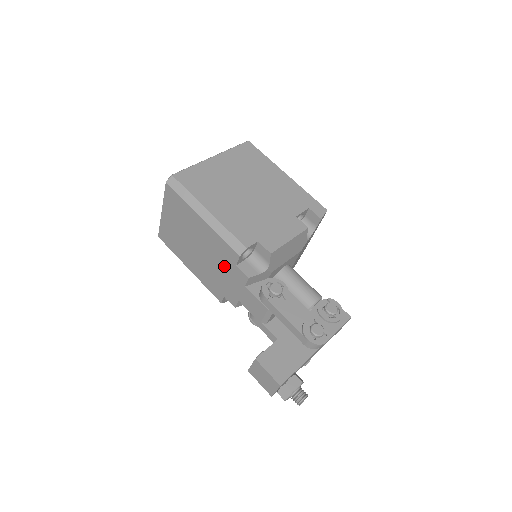
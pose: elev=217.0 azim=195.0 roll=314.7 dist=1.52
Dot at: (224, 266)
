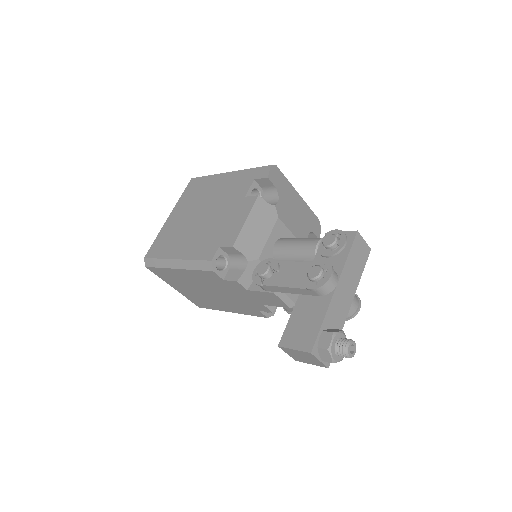
Dot at: (225, 289)
